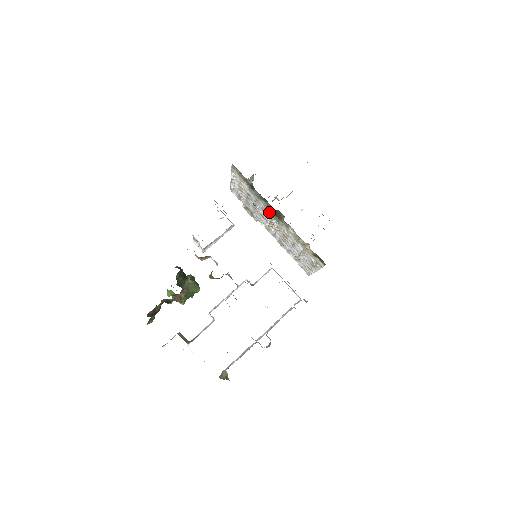
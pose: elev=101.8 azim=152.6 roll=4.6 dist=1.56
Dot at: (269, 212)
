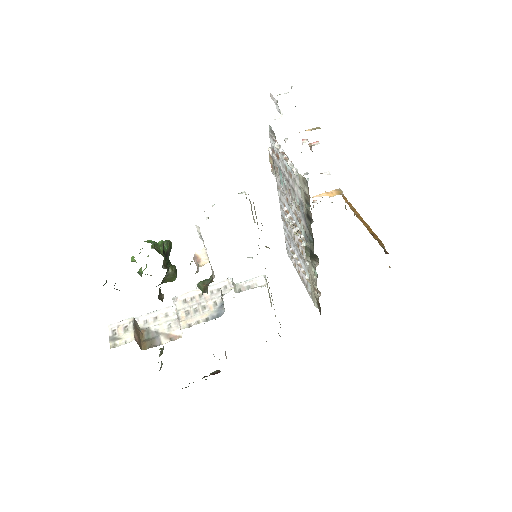
Dot at: (304, 234)
